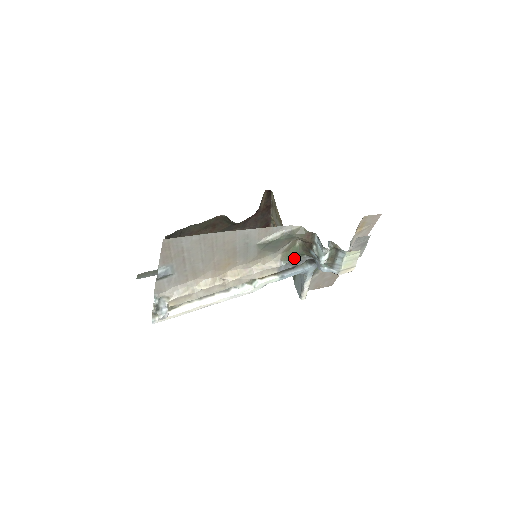
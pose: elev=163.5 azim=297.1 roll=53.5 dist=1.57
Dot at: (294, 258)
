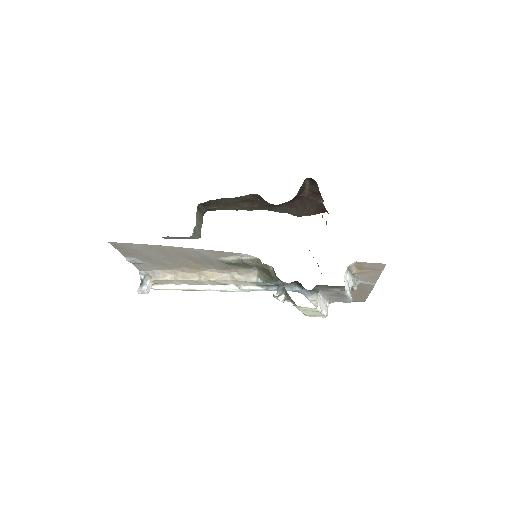
Dot at: (271, 279)
